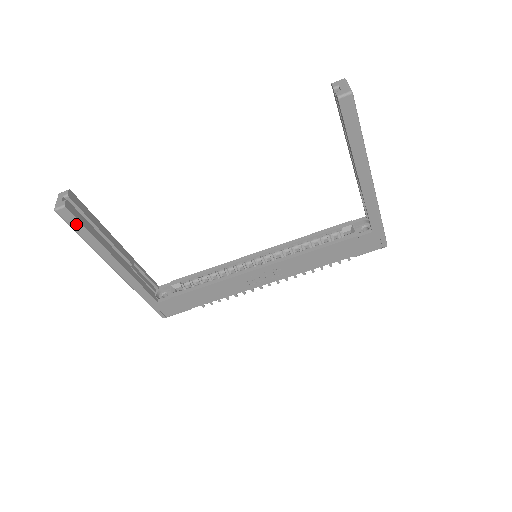
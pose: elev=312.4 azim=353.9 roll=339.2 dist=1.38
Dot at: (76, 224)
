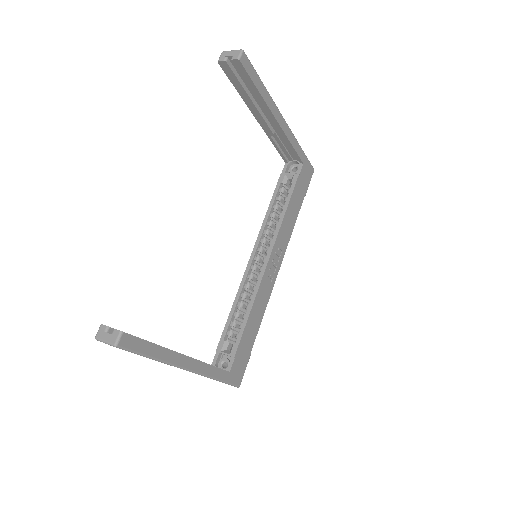
Dot at: (139, 345)
